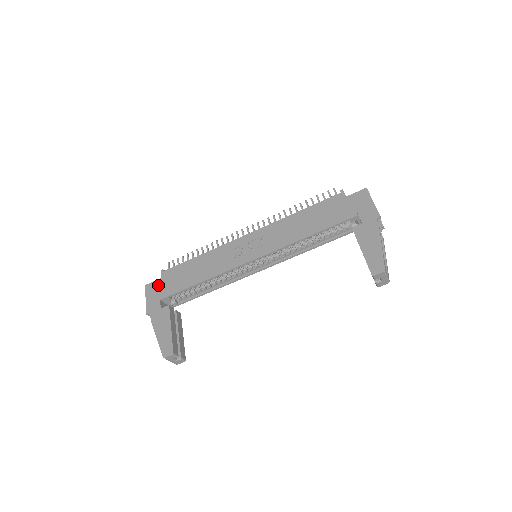
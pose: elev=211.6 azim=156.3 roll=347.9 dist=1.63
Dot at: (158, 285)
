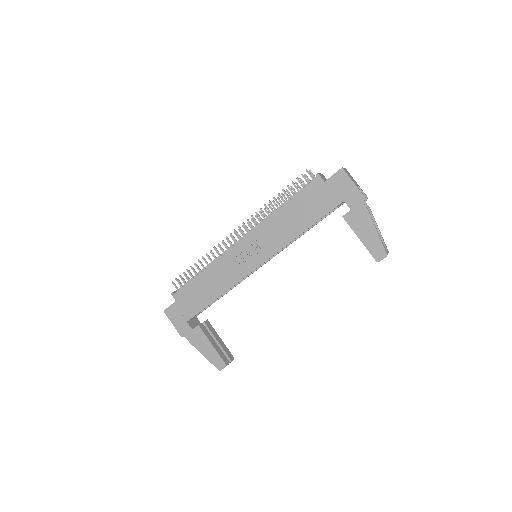
Dot at: (177, 309)
